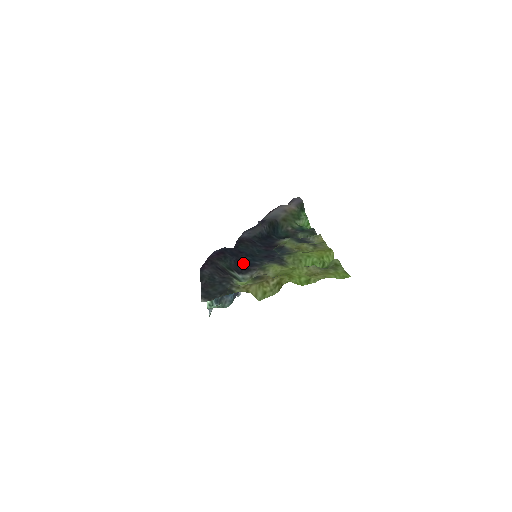
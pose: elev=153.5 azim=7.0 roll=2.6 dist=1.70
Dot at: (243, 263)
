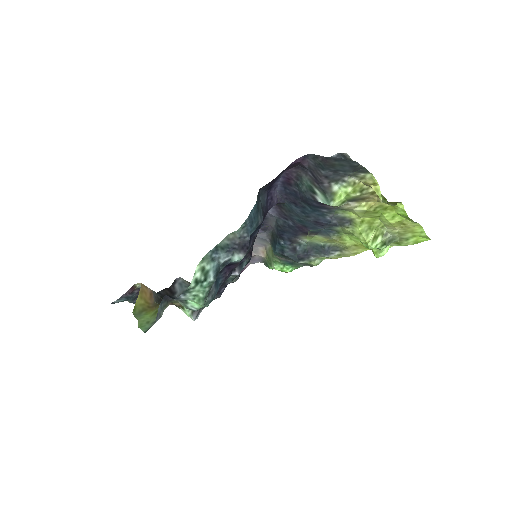
Dot at: (310, 203)
